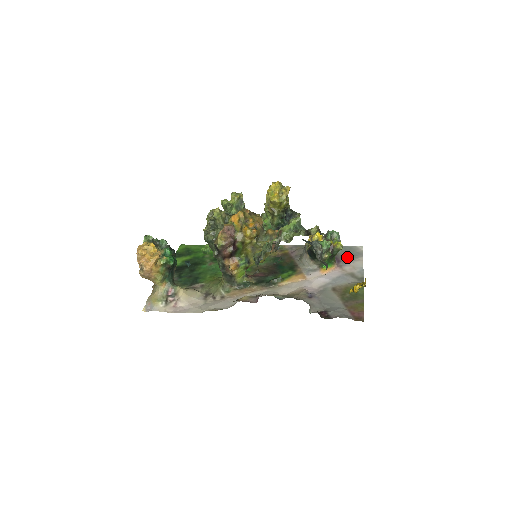
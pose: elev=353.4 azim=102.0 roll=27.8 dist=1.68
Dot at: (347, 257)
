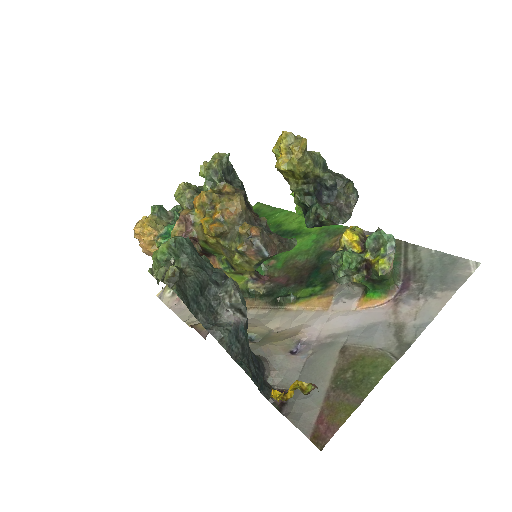
Dot at: (426, 283)
